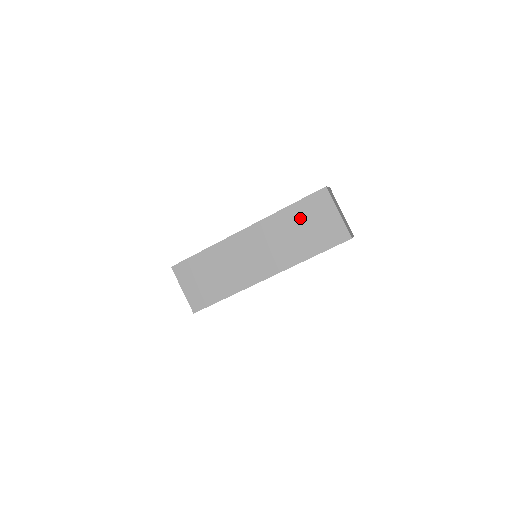
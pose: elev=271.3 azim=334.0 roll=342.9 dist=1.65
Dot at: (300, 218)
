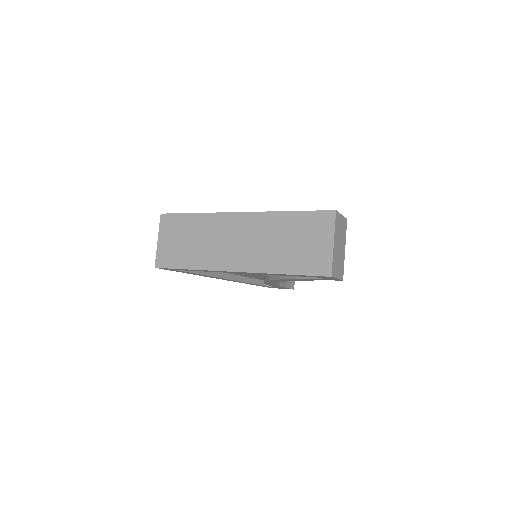
Dot at: (294, 229)
